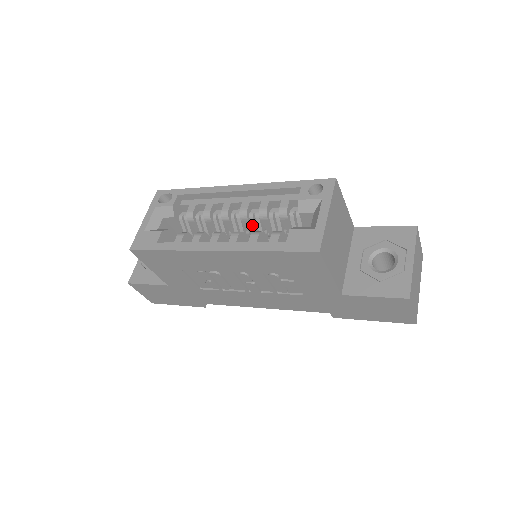
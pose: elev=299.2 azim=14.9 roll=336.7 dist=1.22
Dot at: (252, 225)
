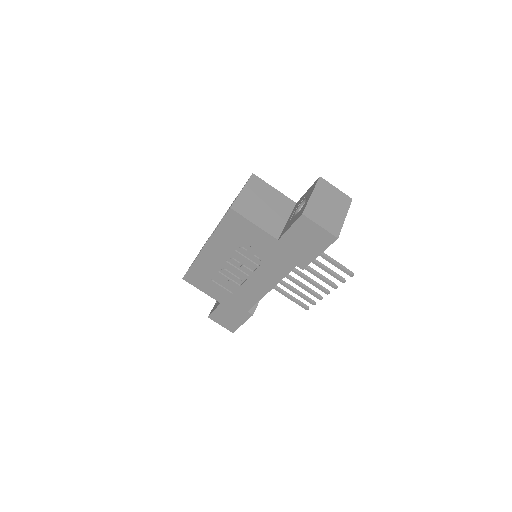
Dot at: occluded
